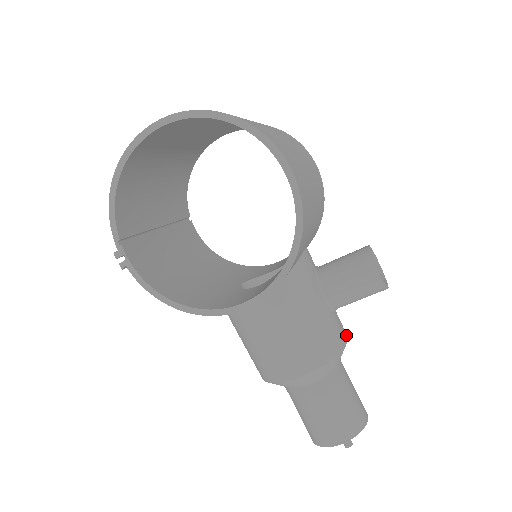
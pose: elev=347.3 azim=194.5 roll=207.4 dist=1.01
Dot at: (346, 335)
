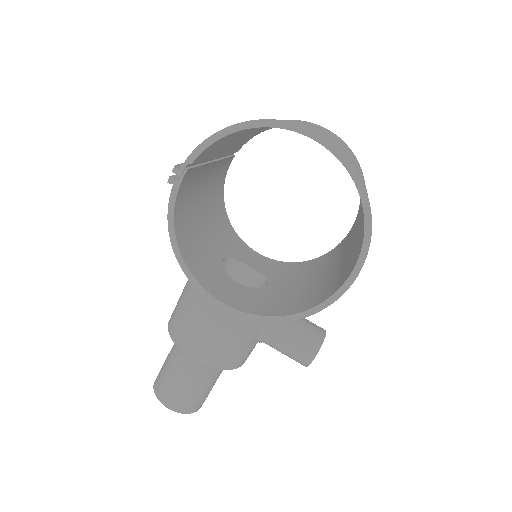
Dot at: occluded
